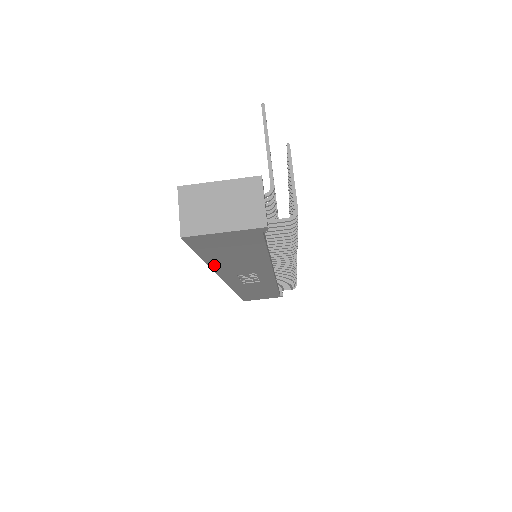
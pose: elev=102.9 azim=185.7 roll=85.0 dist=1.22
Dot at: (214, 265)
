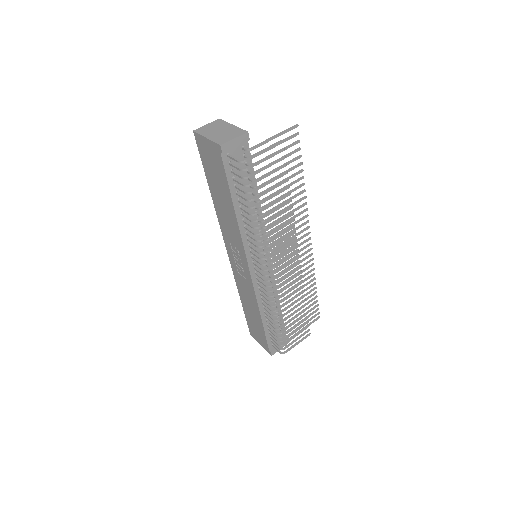
Dot at: (215, 203)
